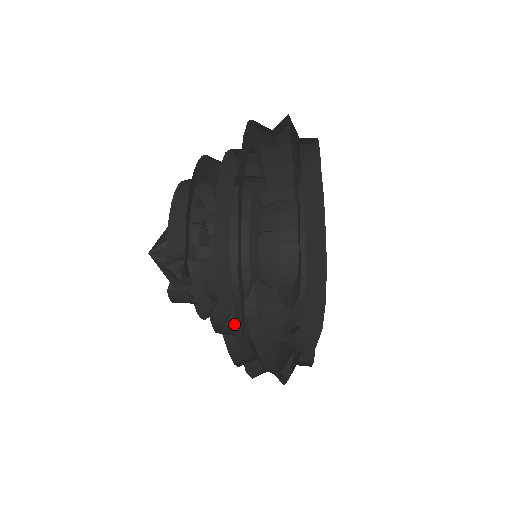
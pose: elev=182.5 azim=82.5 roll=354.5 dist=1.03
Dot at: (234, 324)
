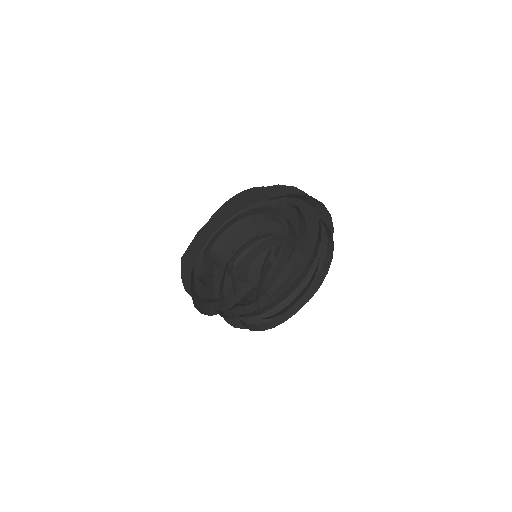
Dot at: (230, 281)
